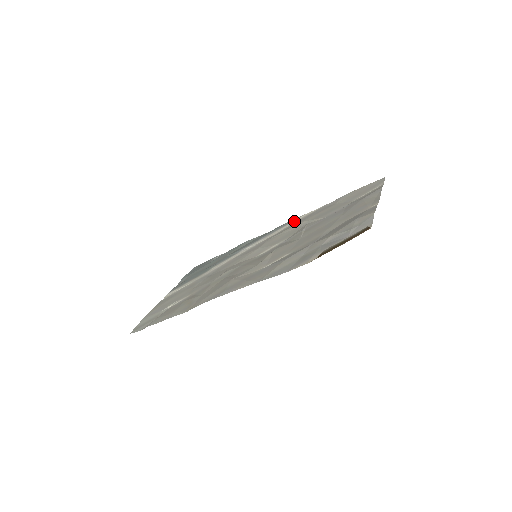
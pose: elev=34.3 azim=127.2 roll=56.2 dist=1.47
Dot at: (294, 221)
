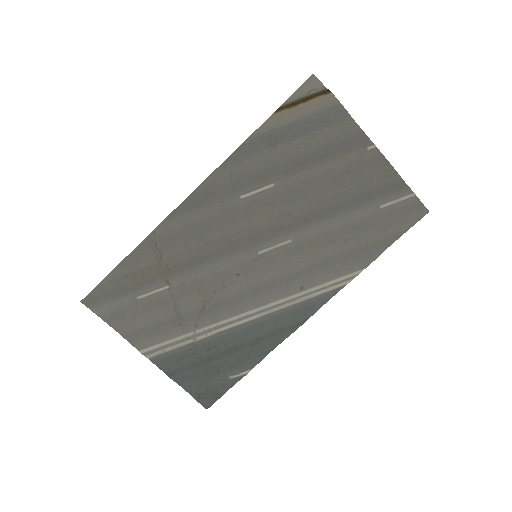
Dot at: (329, 288)
